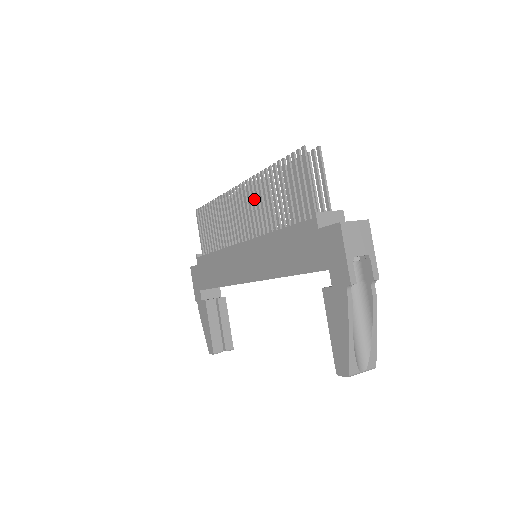
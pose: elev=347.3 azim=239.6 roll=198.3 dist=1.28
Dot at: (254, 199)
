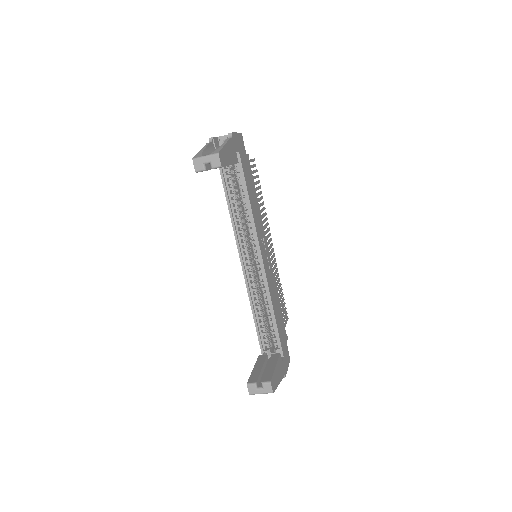
Dot at: occluded
